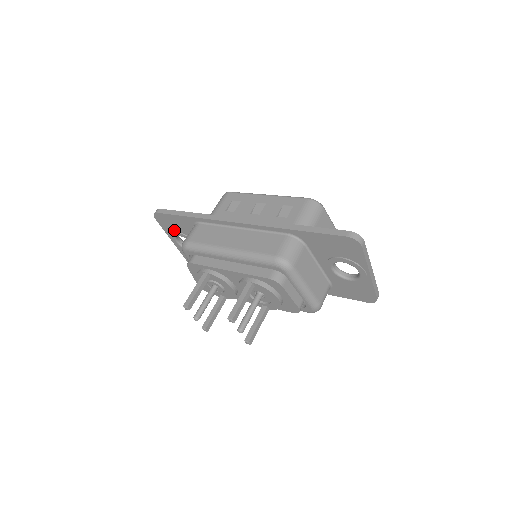
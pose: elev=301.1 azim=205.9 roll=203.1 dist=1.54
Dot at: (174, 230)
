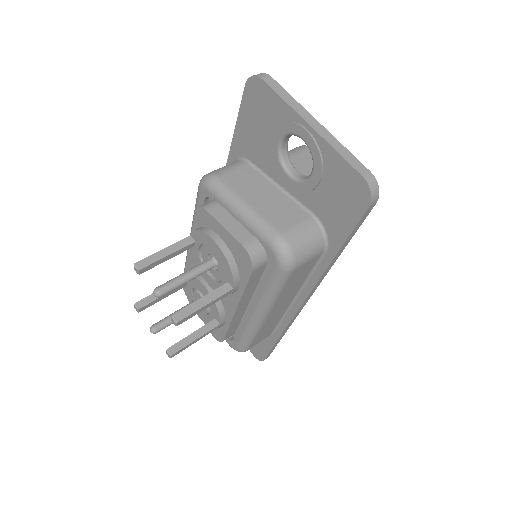
Dot at: occluded
